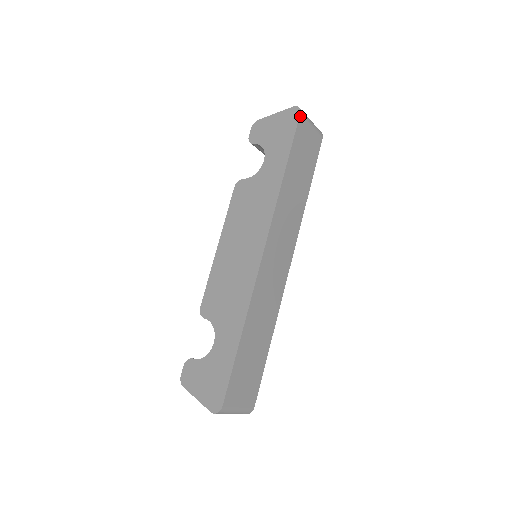
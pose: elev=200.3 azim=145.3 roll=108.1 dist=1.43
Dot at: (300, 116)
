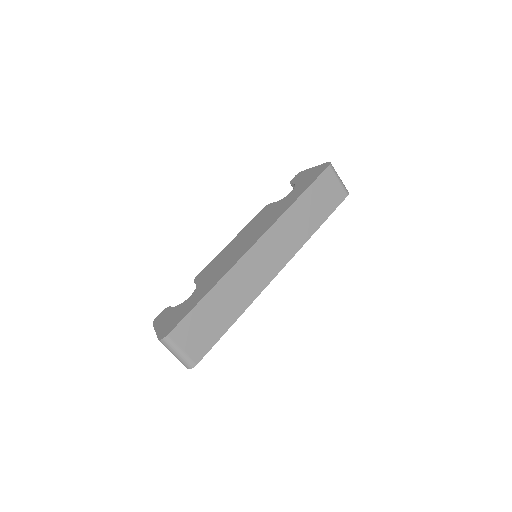
Dot at: (328, 167)
